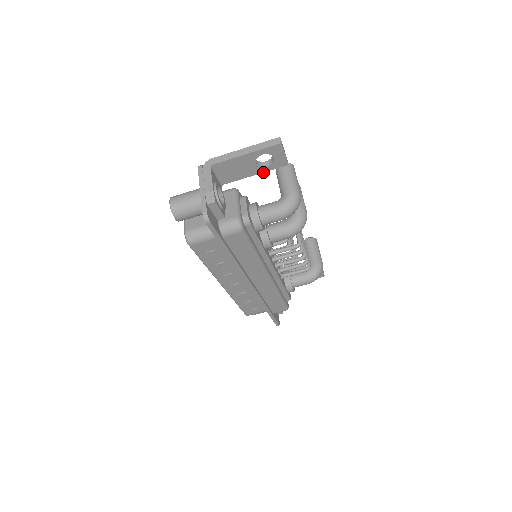
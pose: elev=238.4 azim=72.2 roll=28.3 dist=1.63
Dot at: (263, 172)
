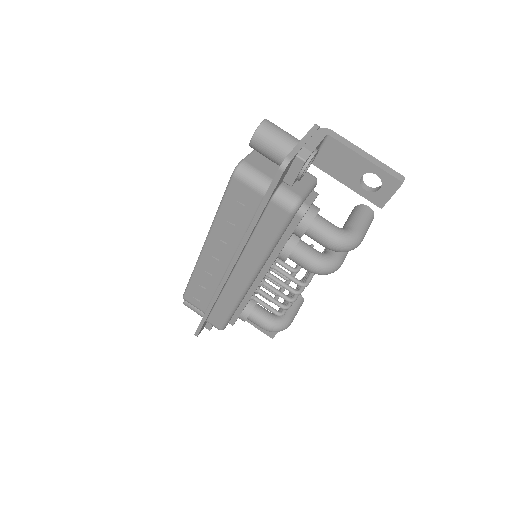
Dot at: (355, 191)
